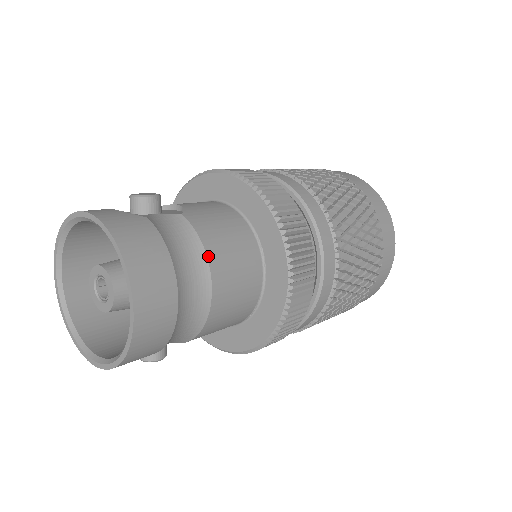
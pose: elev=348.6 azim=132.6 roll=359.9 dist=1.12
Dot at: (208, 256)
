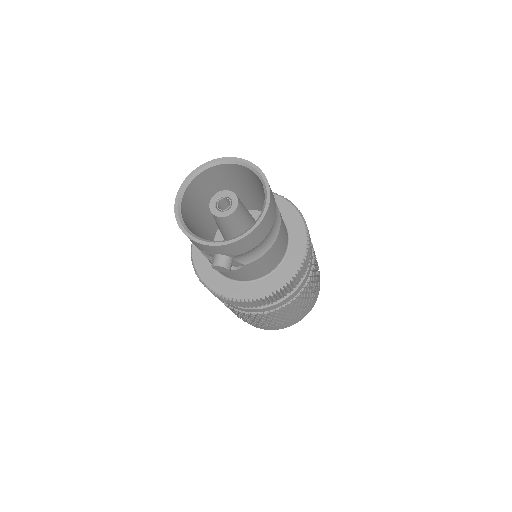
Dot at: occluded
